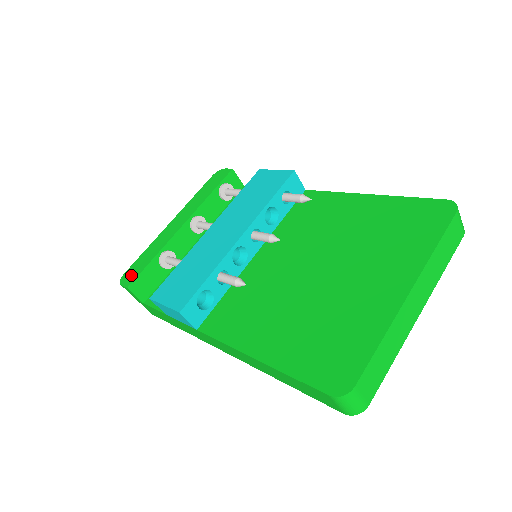
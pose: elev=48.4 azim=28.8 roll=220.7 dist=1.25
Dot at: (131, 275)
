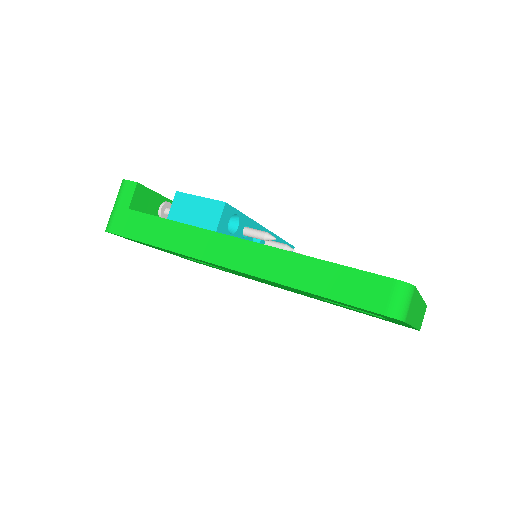
Dot at: occluded
